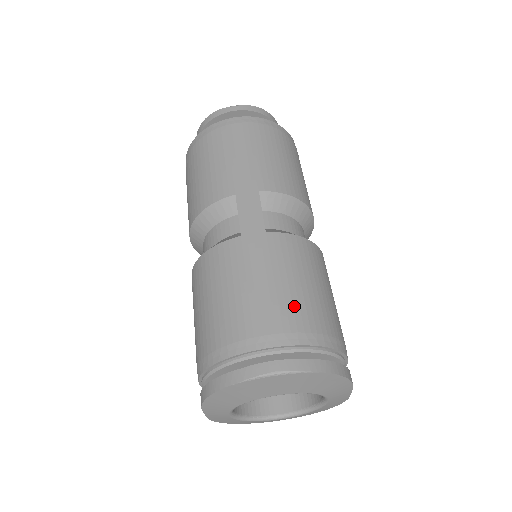
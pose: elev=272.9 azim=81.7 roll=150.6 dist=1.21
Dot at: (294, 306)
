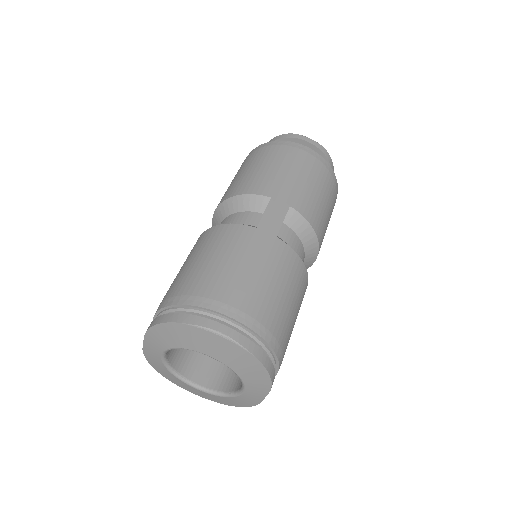
Dot at: (264, 300)
